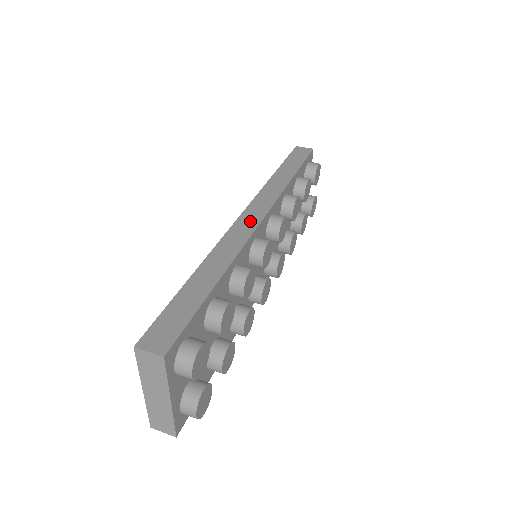
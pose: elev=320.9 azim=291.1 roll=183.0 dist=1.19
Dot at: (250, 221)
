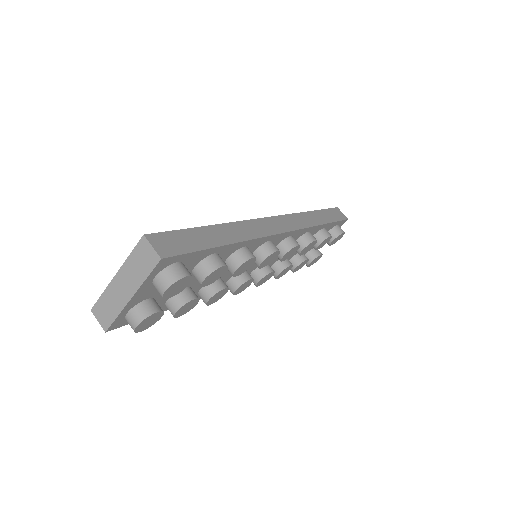
Dot at: (276, 226)
